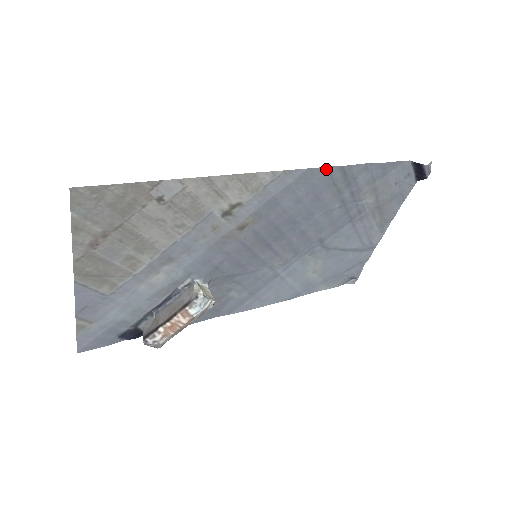
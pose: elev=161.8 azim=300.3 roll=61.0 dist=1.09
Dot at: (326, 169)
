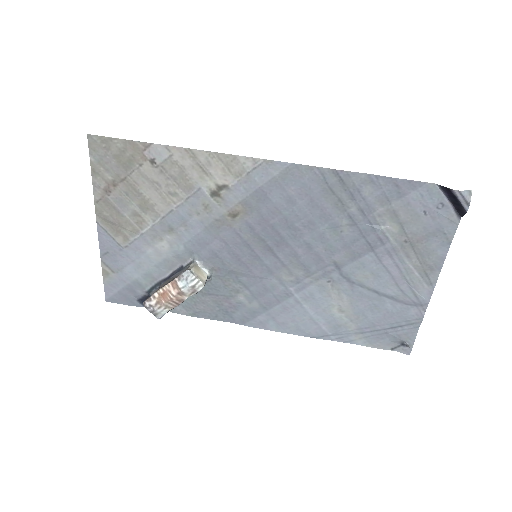
Dot at: (316, 169)
